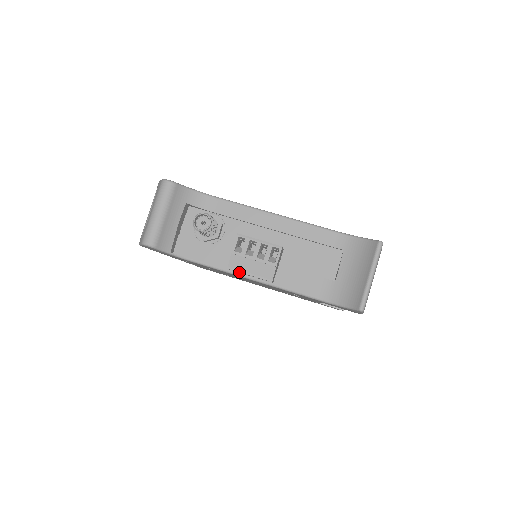
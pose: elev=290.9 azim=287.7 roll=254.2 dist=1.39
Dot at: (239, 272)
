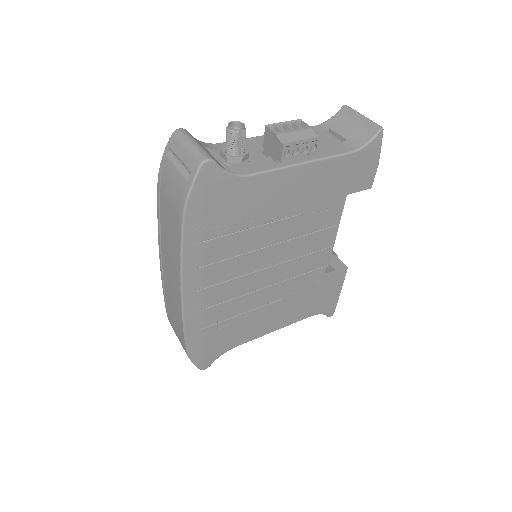
Dot at: (291, 151)
